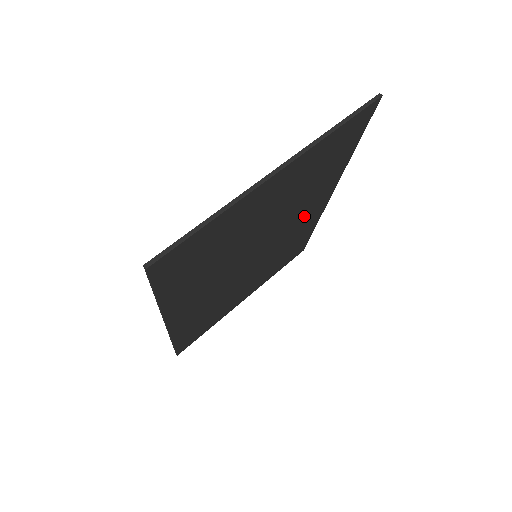
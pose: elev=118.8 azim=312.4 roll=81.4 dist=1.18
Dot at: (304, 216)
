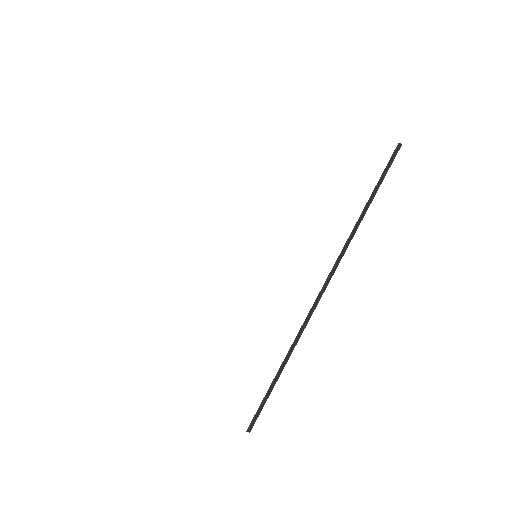
Dot at: occluded
